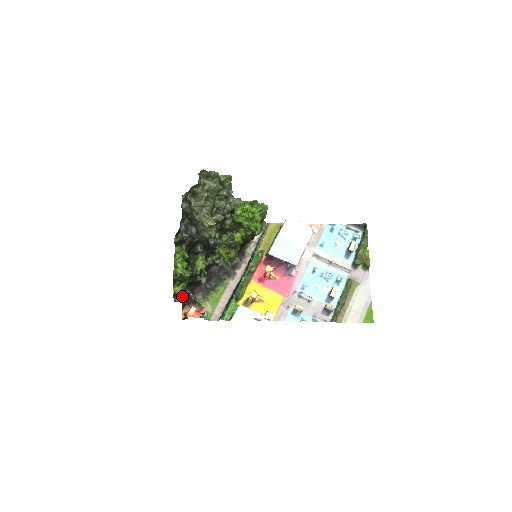
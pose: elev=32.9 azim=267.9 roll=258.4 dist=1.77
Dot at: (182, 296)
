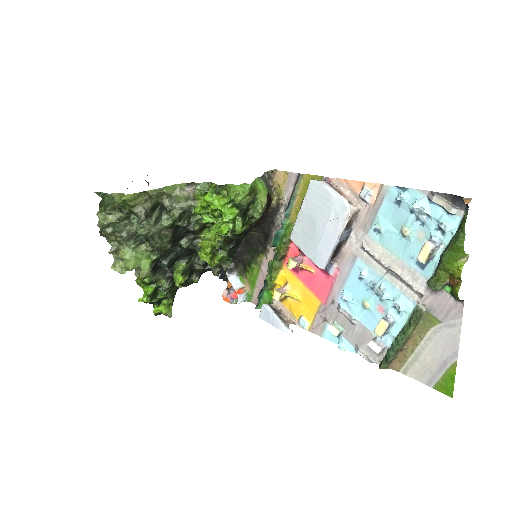
Dot at: (168, 314)
